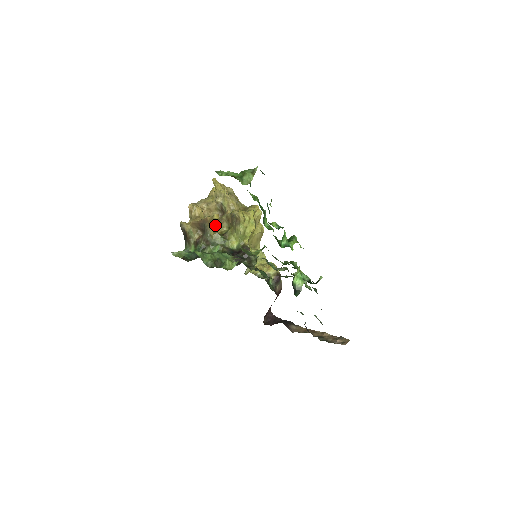
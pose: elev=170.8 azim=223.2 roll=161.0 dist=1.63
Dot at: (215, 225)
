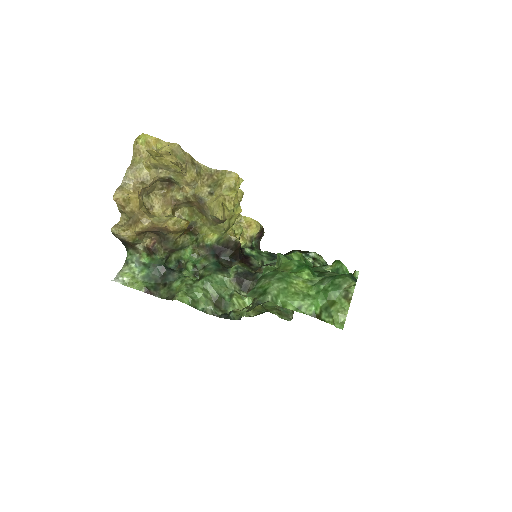
Dot at: (182, 232)
